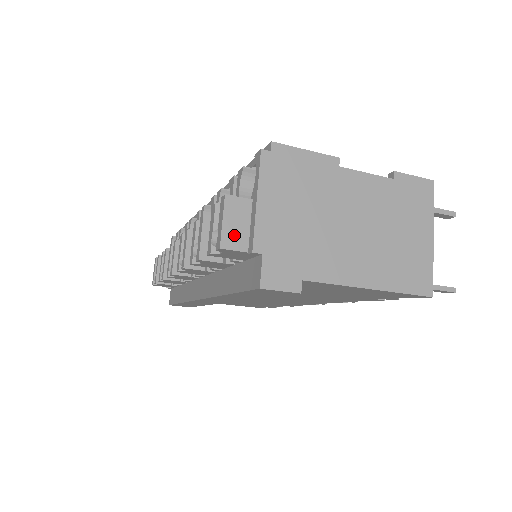
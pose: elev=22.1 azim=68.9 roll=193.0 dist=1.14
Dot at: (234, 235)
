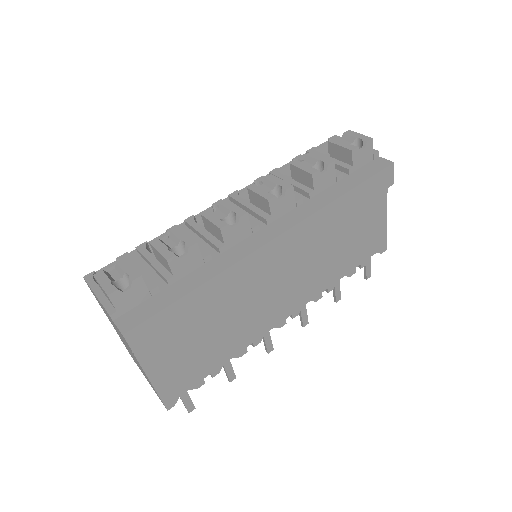
Dot at: occluded
